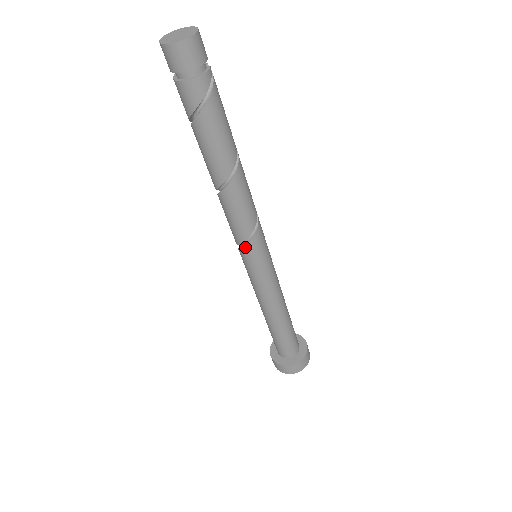
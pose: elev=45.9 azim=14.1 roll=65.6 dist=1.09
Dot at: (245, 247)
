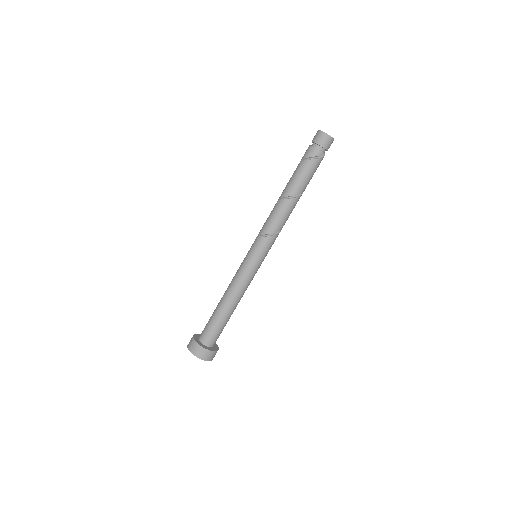
Dot at: (258, 239)
